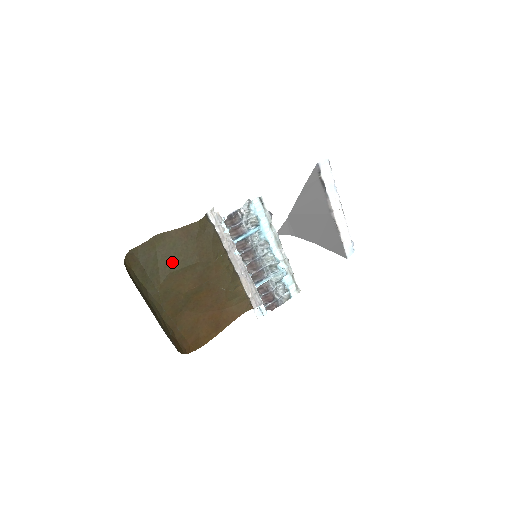
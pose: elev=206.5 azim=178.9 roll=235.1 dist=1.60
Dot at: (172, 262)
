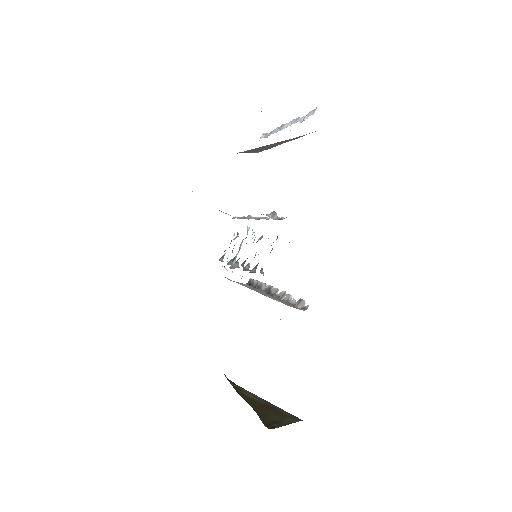
Dot at: occluded
